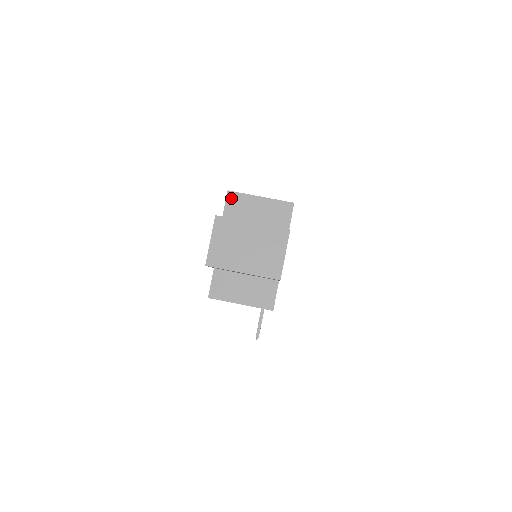
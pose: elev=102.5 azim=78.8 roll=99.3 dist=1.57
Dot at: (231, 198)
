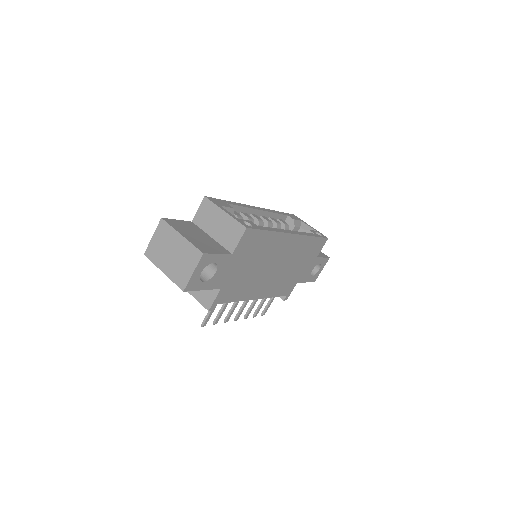
Dot at: (205, 204)
